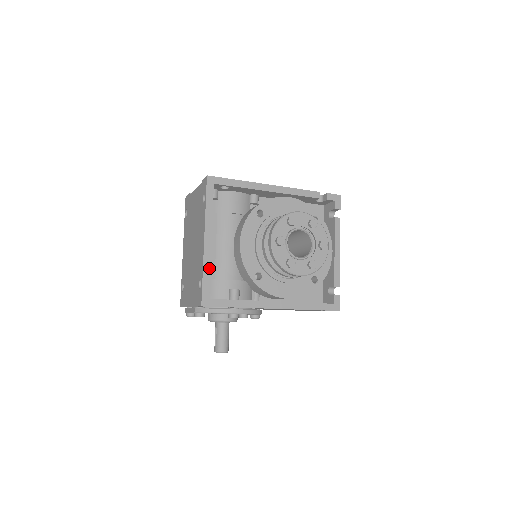
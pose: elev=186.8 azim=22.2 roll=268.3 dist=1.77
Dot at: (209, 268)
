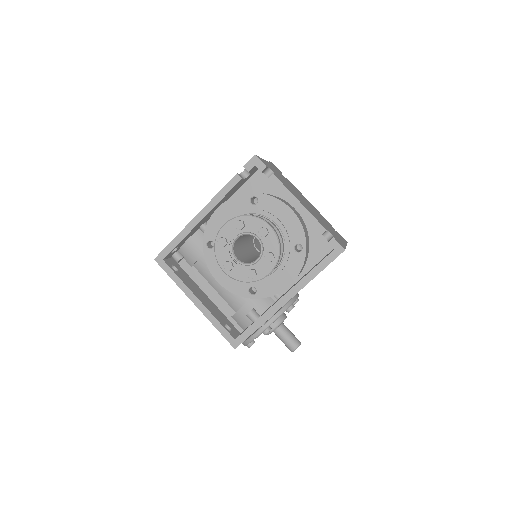
Dot at: (215, 319)
